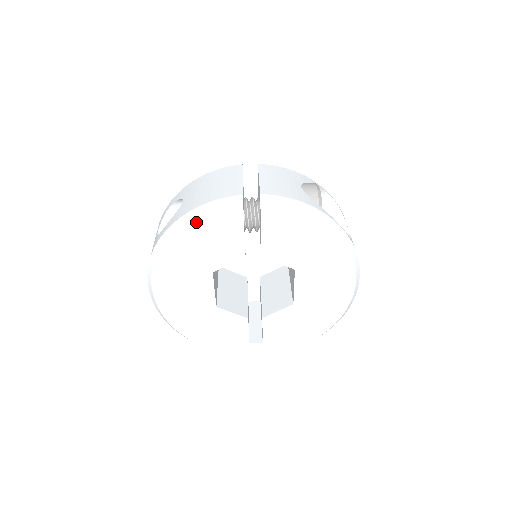
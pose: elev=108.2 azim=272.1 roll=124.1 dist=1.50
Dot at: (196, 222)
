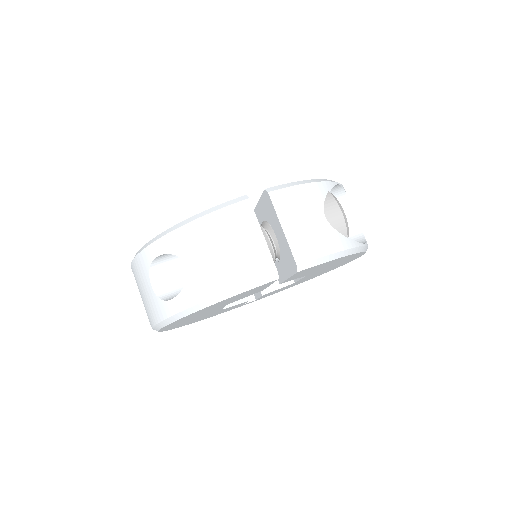
Dot at: (221, 302)
